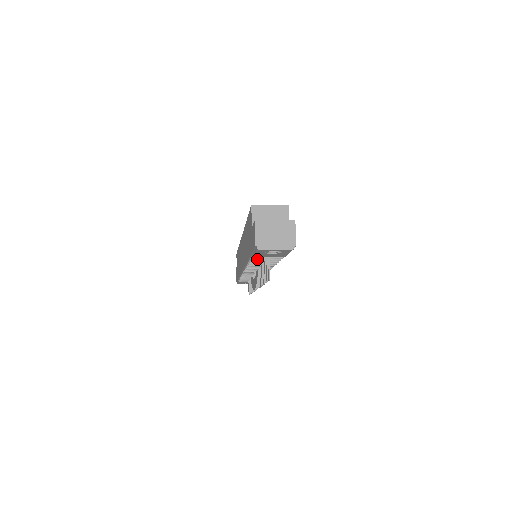
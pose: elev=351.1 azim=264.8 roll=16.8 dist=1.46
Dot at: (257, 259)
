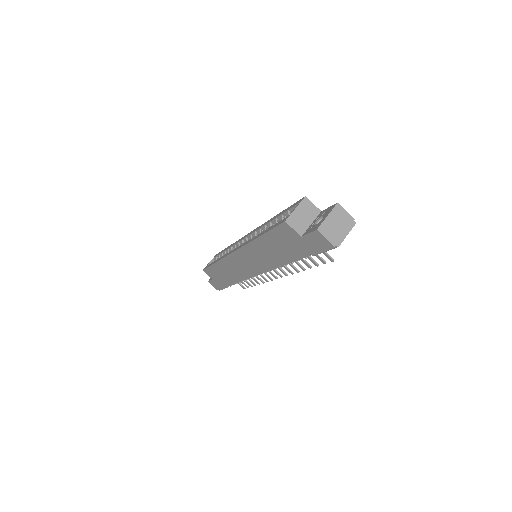
Dot at: occluded
